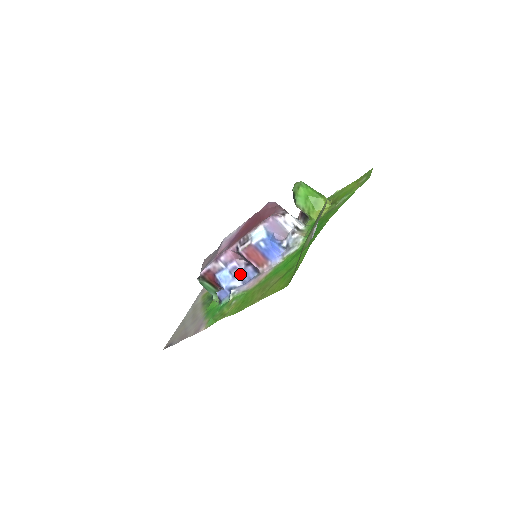
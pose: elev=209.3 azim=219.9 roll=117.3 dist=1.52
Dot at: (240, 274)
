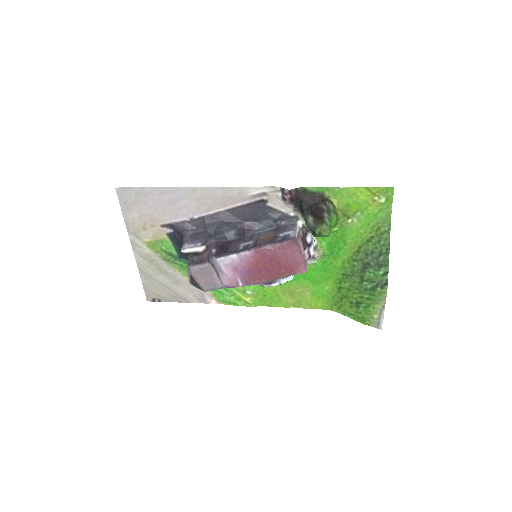
Dot at: occluded
